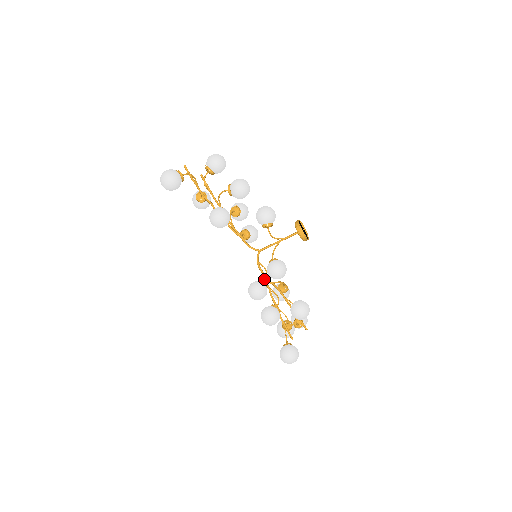
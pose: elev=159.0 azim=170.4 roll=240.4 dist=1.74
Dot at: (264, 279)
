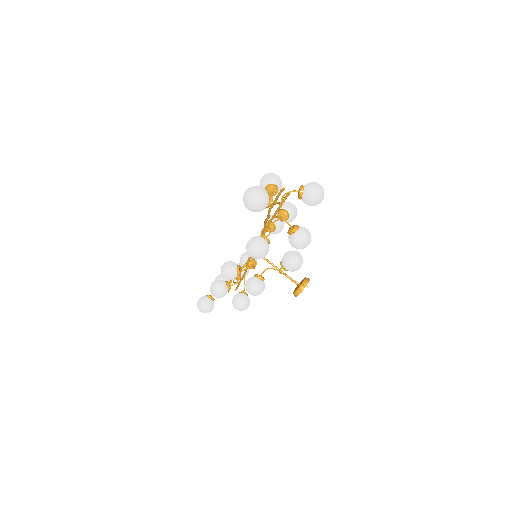
Dot at: (243, 270)
